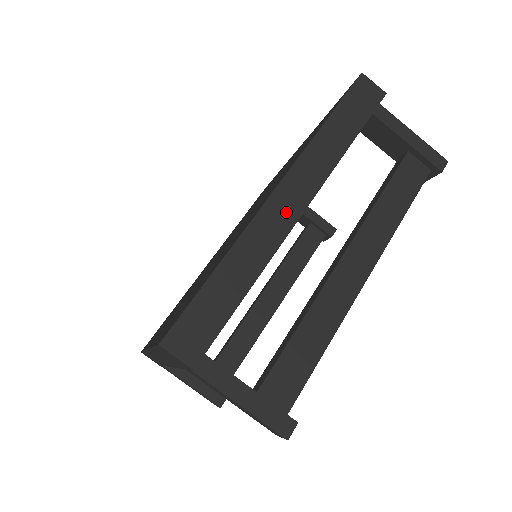
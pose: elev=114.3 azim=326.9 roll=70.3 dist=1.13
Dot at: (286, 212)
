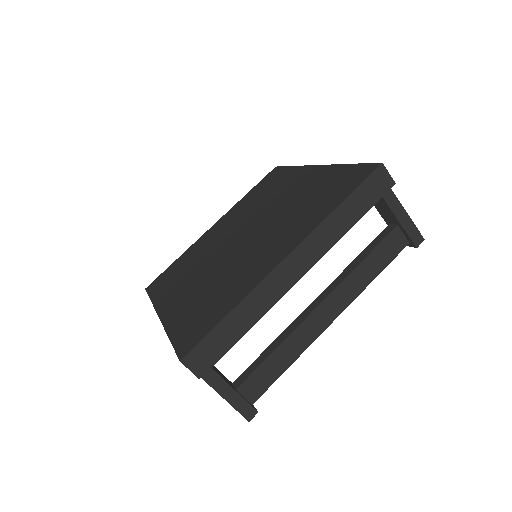
Dot at: (289, 276)
